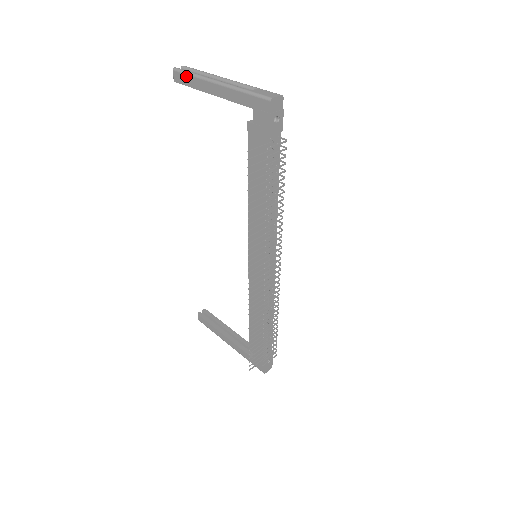
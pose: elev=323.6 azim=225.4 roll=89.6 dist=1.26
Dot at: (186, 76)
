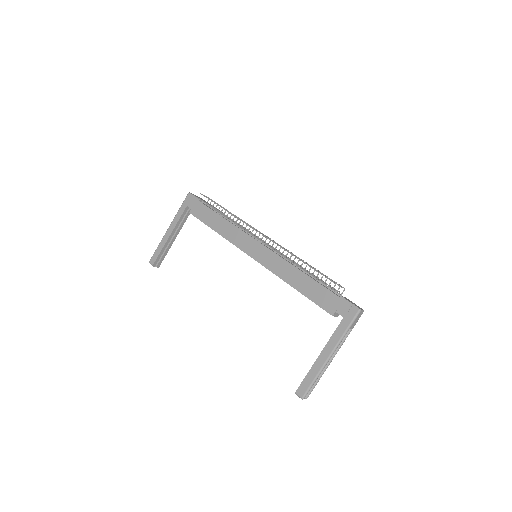
Dot at: (156, 251)
